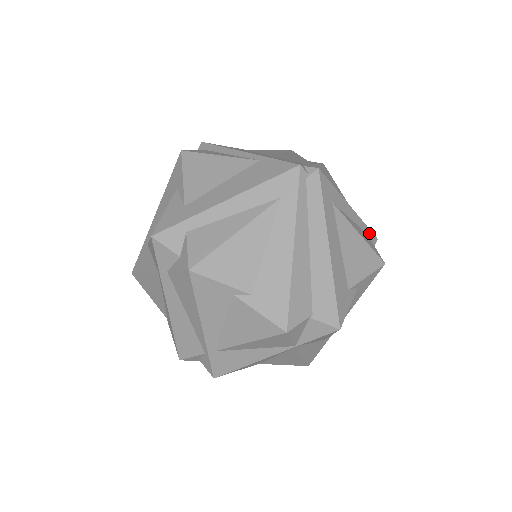
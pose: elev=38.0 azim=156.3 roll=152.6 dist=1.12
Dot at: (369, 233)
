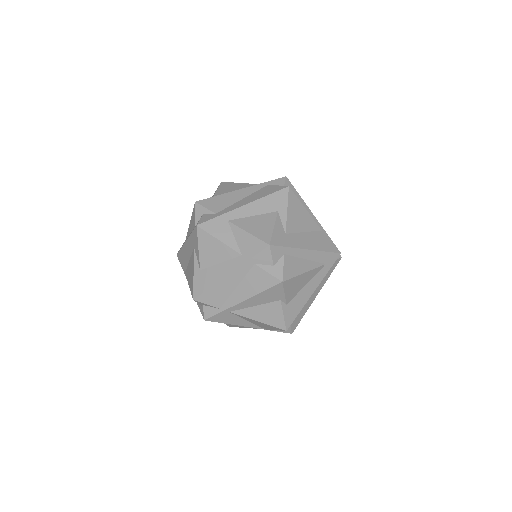
Dot at: occluded
